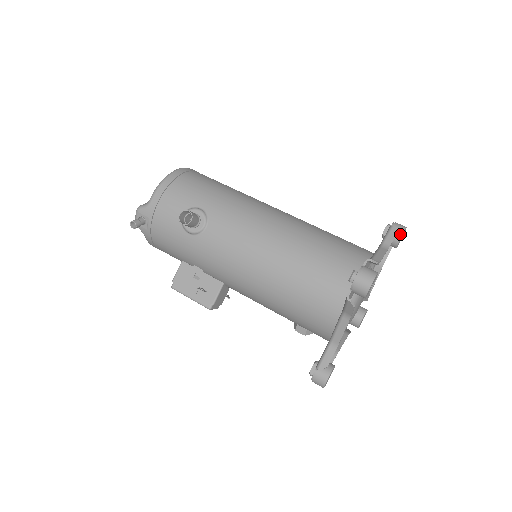
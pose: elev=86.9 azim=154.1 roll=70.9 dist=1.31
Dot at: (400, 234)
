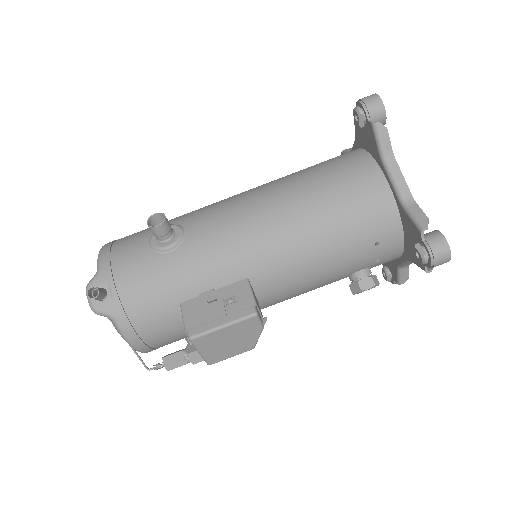
Dot at: occluded
